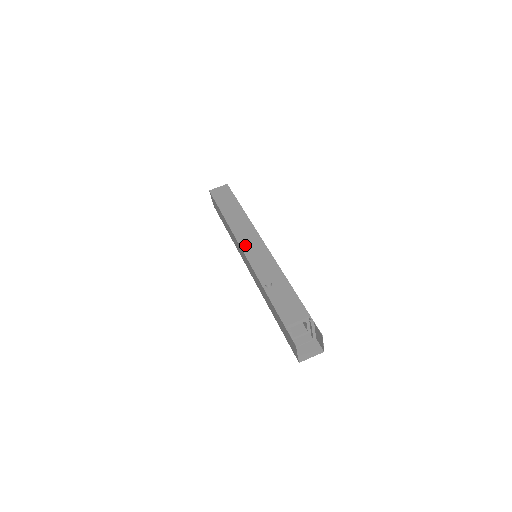
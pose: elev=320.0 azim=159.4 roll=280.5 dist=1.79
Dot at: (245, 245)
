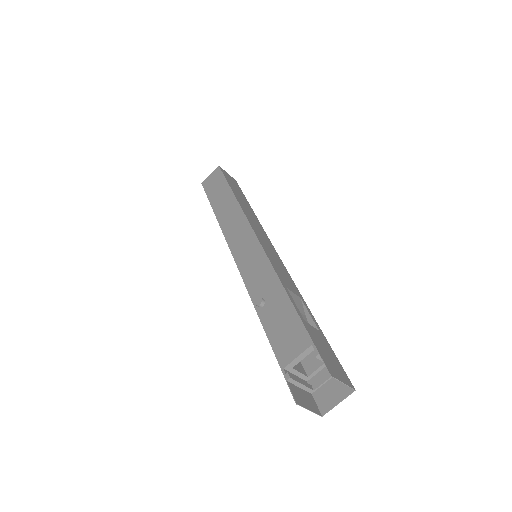
Dot at: (235, 248)
